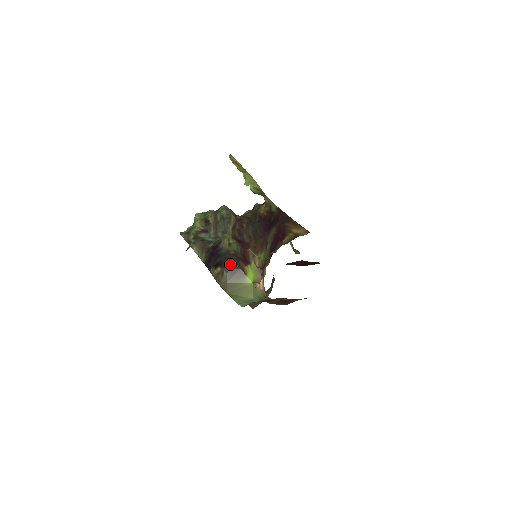
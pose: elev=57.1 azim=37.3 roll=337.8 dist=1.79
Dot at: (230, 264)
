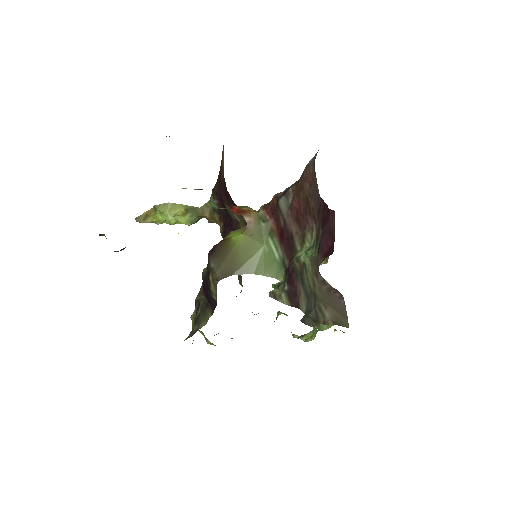
Dot at: (208, 255)
